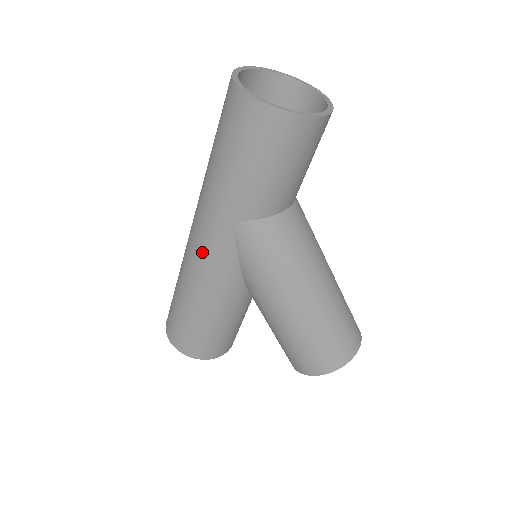
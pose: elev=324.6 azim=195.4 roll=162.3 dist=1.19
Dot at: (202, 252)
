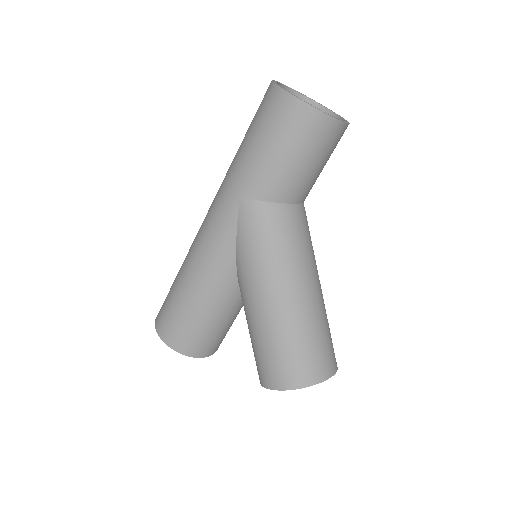
Dot at: (208, 228)
